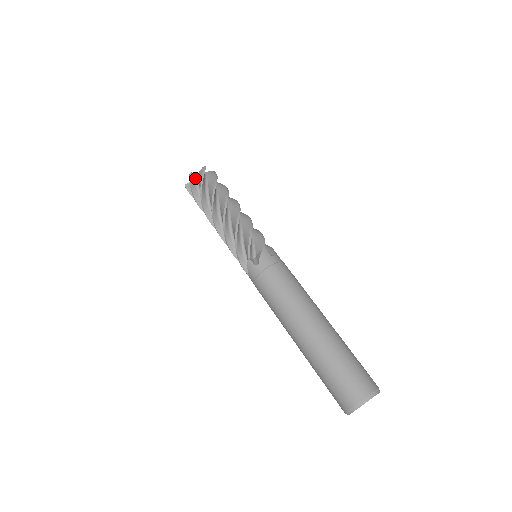
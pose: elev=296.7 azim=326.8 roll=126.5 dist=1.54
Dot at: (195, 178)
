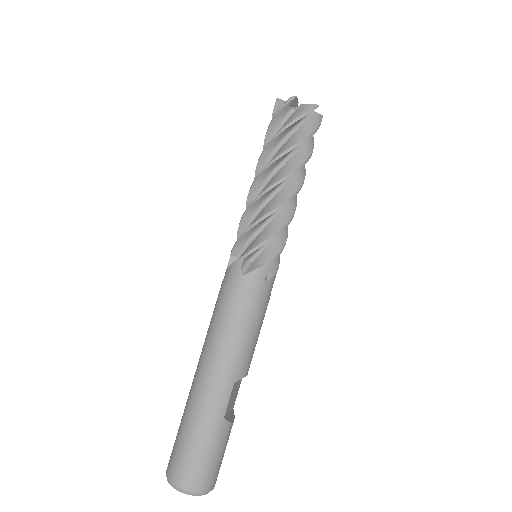
Dot at: occluded
